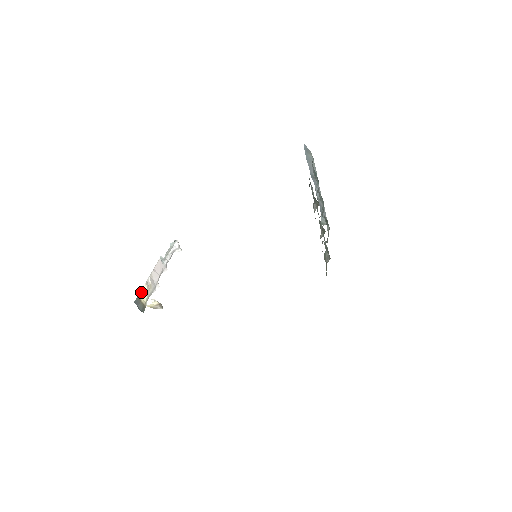
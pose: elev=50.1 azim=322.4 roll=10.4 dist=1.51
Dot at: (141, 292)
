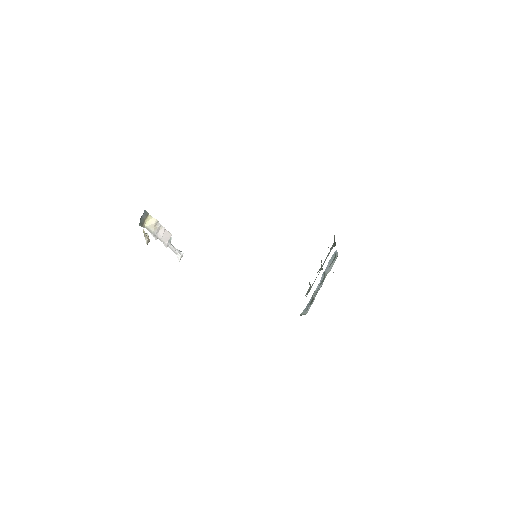
Dot at: (151, 218)
